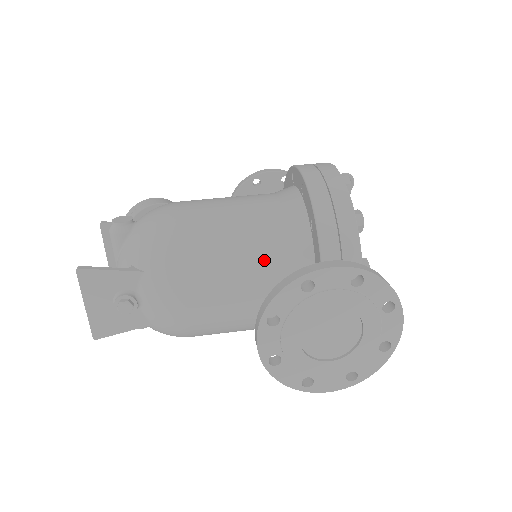
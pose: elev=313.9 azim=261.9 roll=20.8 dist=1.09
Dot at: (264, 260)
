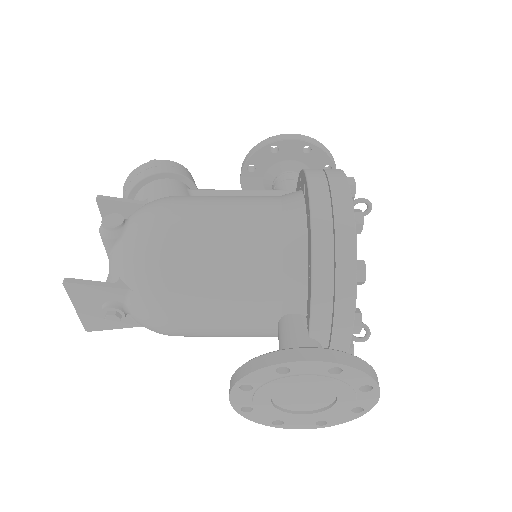
Dot at: (254, 295)
